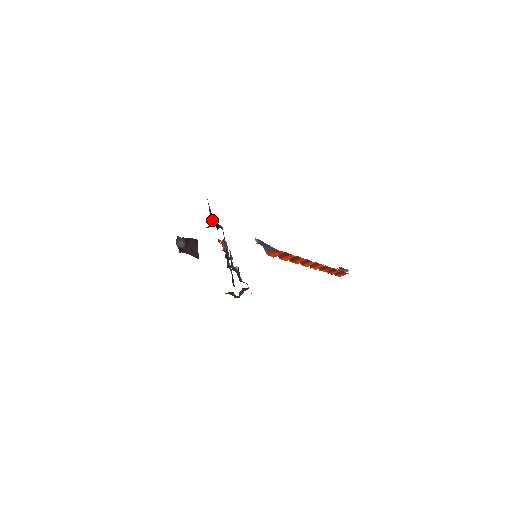
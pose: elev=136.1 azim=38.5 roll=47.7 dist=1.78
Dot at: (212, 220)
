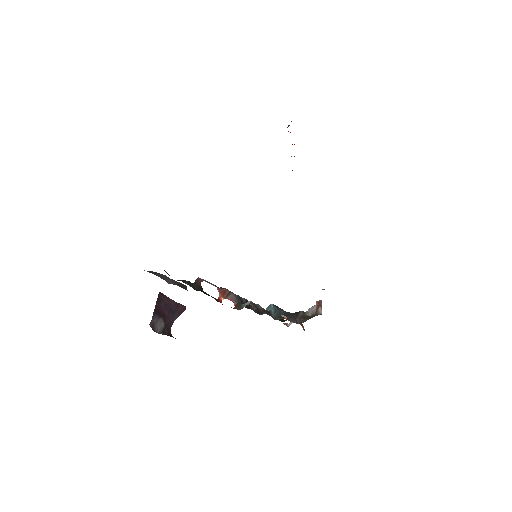
Dot at: (182, 285)
